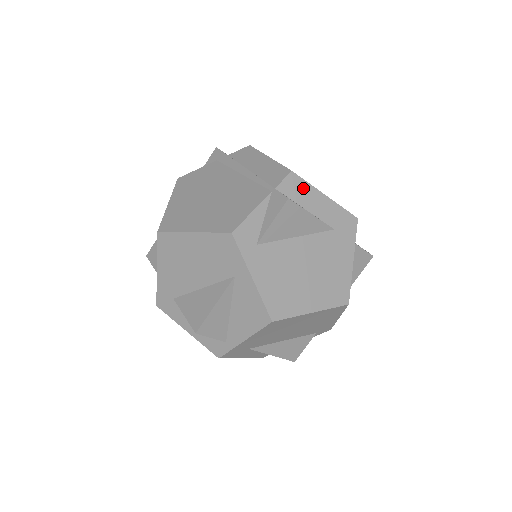
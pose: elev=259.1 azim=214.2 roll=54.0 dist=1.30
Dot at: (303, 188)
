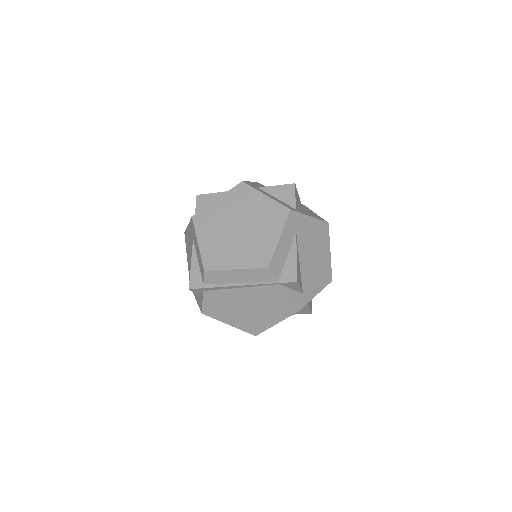
Dot at: (277, 258)
